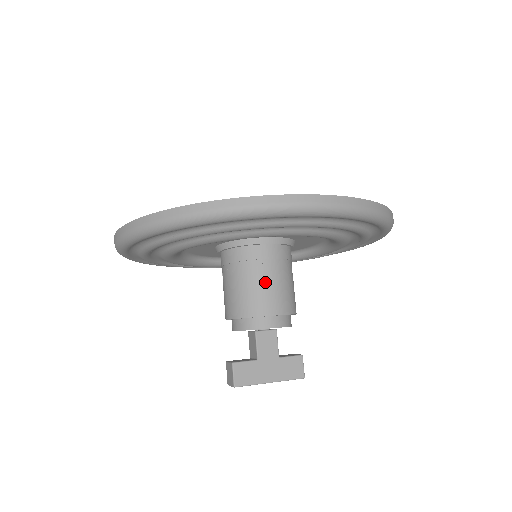
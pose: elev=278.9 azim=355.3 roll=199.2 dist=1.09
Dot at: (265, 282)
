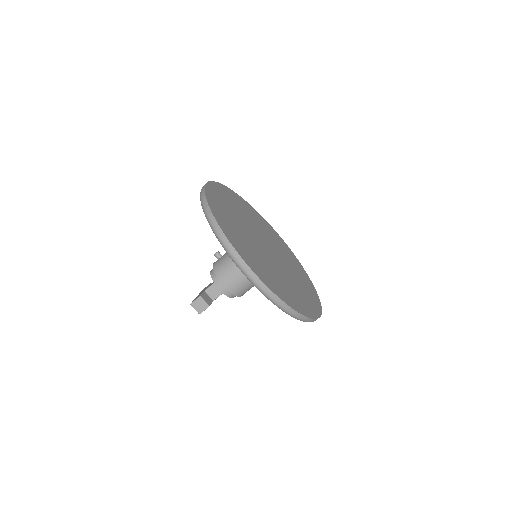
Dot at: occluded
